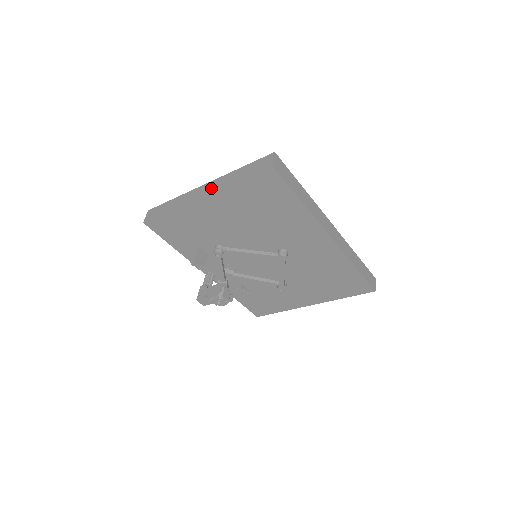
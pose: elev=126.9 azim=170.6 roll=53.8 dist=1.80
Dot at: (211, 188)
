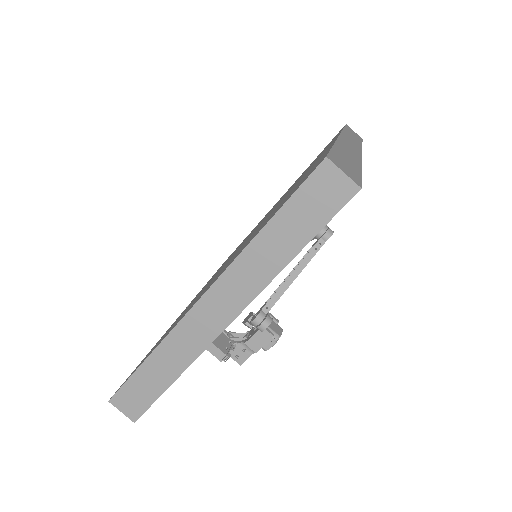
Dot at: (235, 299)
